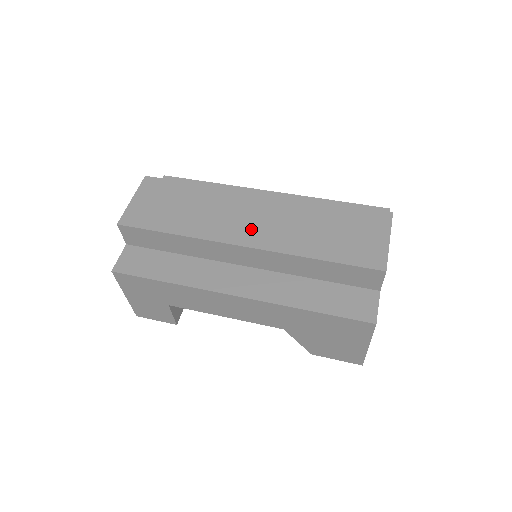
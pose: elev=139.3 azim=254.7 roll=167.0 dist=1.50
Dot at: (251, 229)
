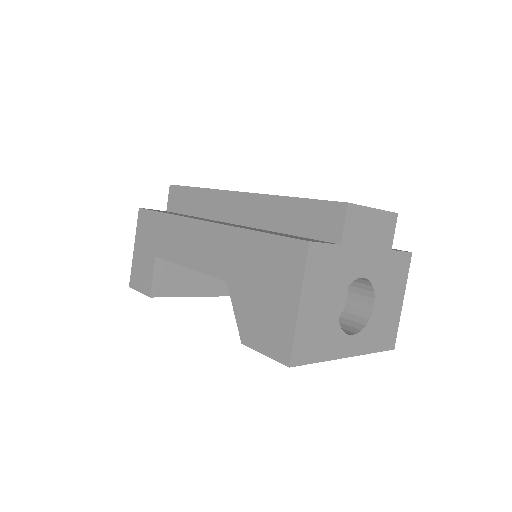
Dot at: occluded
